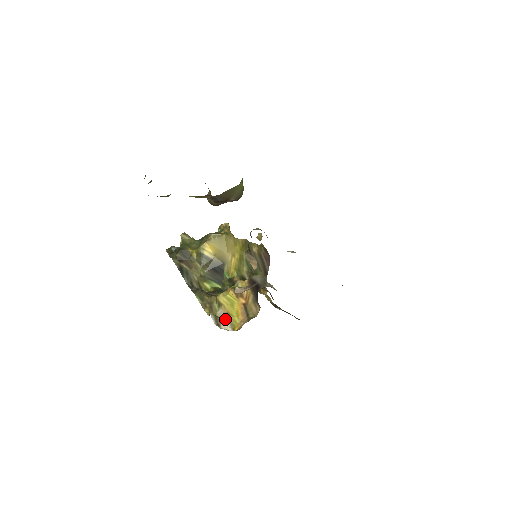
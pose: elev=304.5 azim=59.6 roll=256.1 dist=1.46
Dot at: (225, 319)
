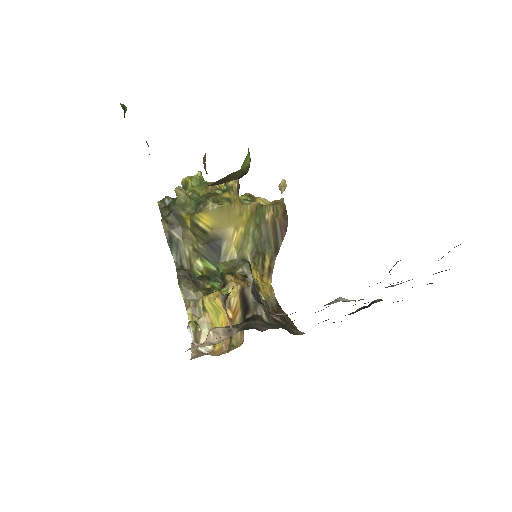
Dot at: (206, 332)
